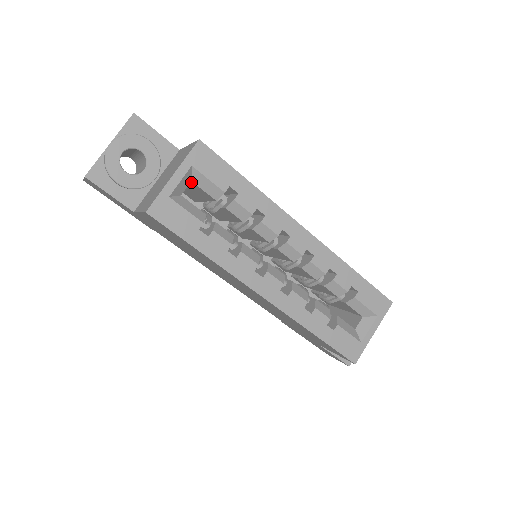
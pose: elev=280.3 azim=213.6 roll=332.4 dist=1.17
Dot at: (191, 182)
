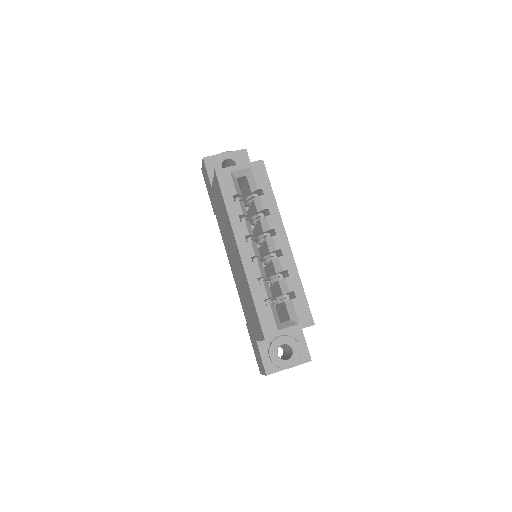
Dot at: (246, 178)
